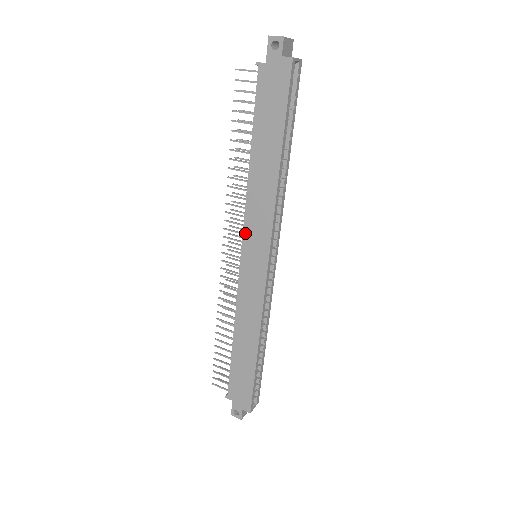
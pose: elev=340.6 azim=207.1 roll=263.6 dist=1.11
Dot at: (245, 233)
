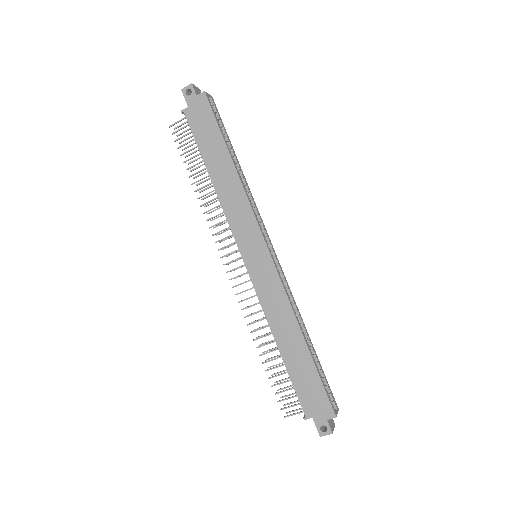
Dot at: (236, 238)
